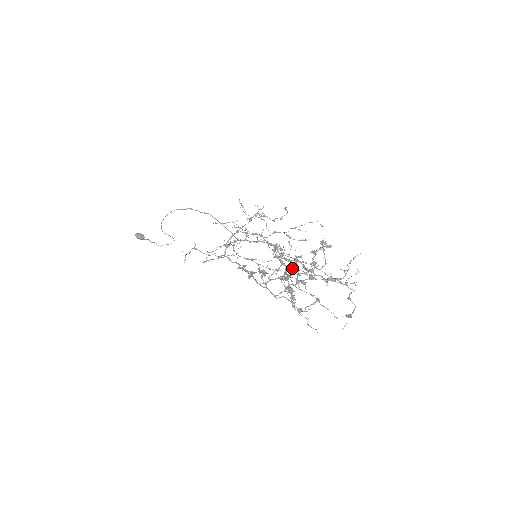
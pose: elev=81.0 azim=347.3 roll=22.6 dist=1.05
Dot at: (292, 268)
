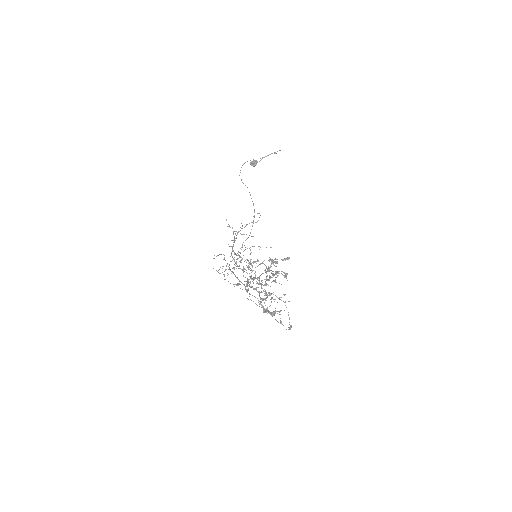
Dot at: (260, 284)
